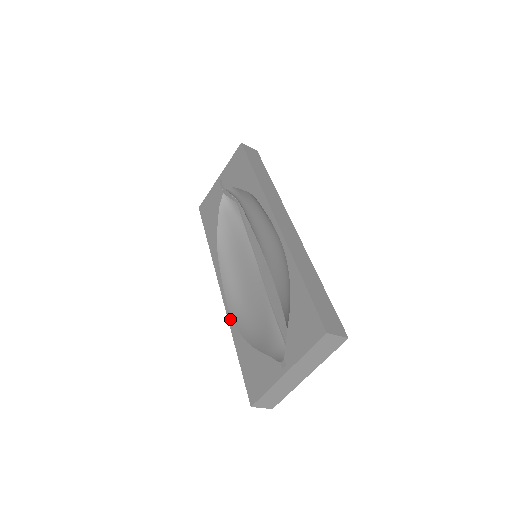
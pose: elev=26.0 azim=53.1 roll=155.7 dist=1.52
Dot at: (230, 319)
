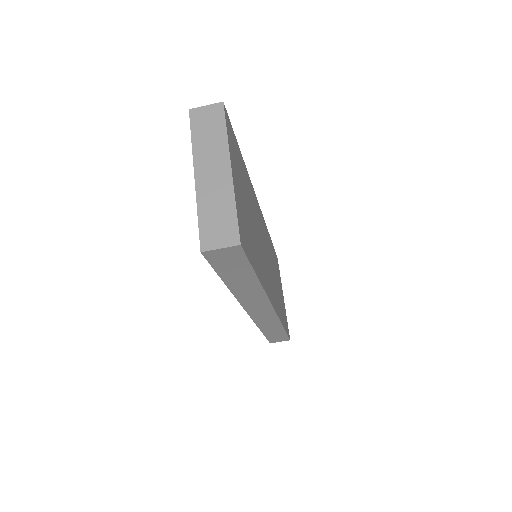
Dot at: occluded
